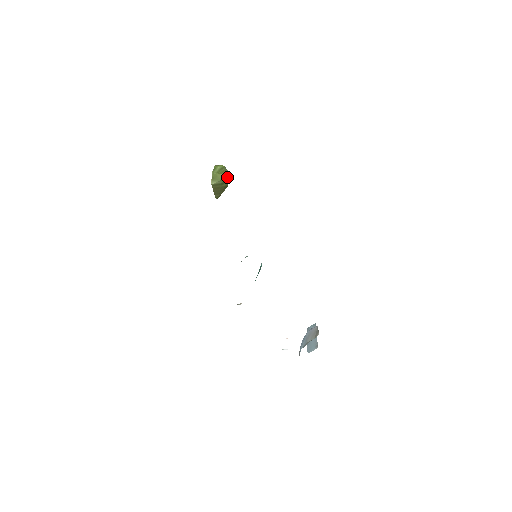
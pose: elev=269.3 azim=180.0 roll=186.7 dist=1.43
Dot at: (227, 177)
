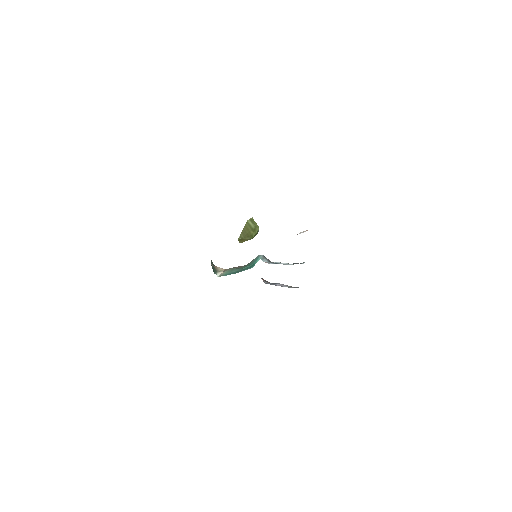
Dot at: (257, 231)
